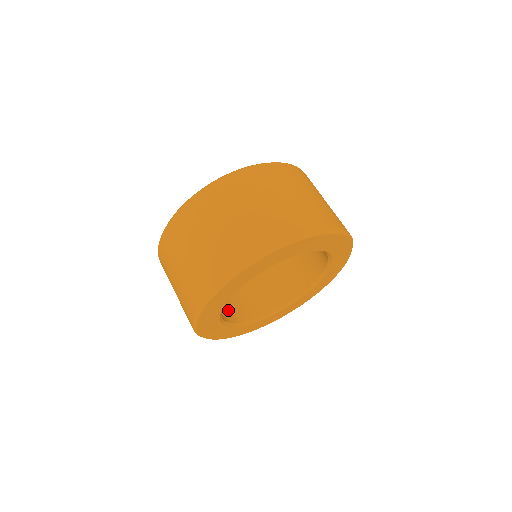
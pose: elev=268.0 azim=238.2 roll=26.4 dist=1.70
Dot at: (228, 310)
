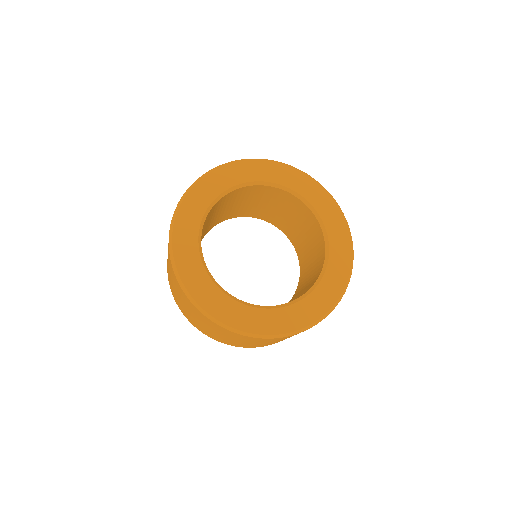
Dot at: occluded
